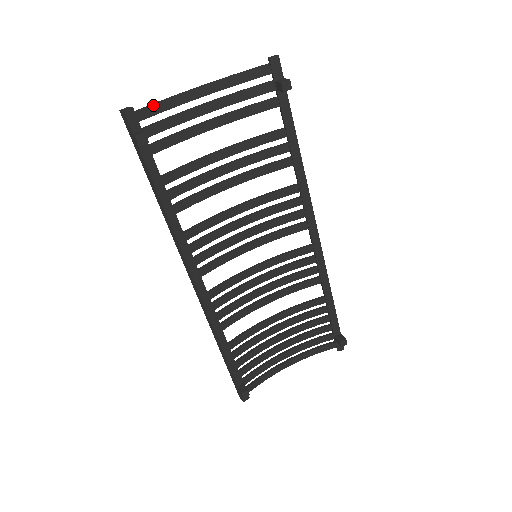
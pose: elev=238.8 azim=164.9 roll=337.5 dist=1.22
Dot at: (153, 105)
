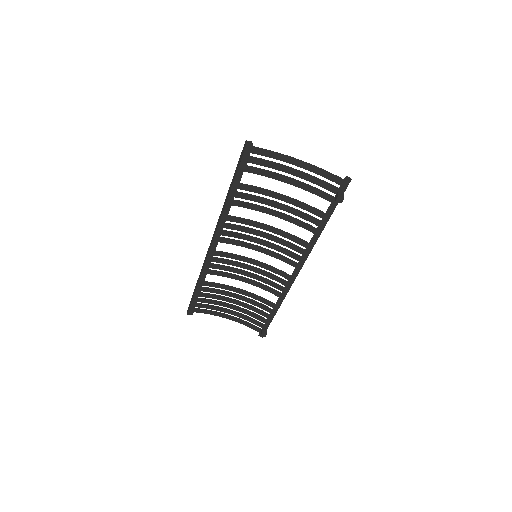
Dot at: (265, 150)
